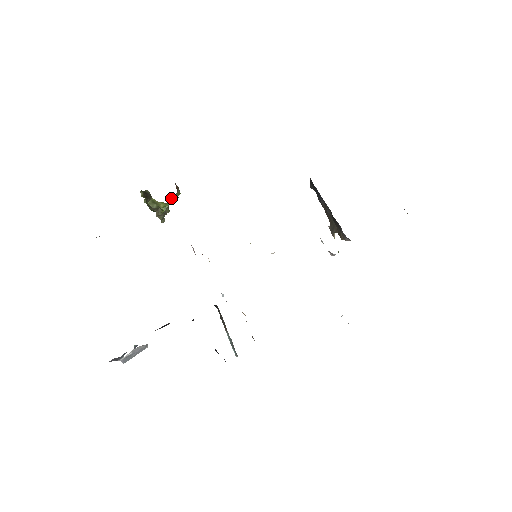
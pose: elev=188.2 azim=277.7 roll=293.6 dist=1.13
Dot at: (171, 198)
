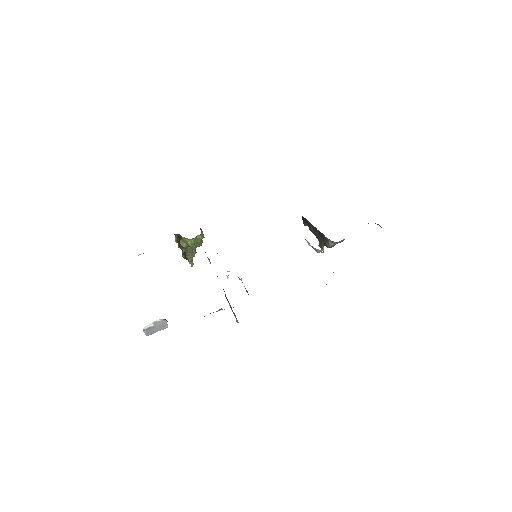
Dot at: (197, 238)
